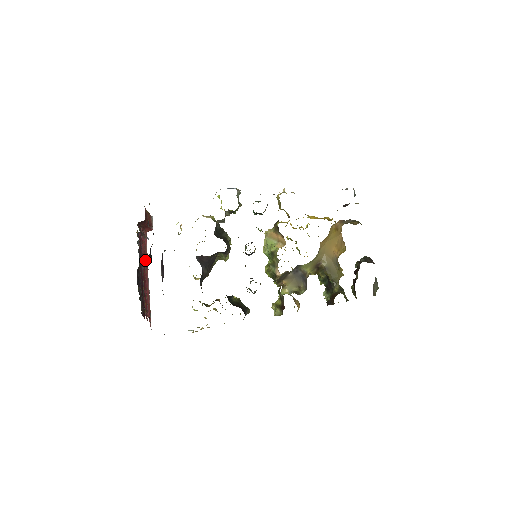
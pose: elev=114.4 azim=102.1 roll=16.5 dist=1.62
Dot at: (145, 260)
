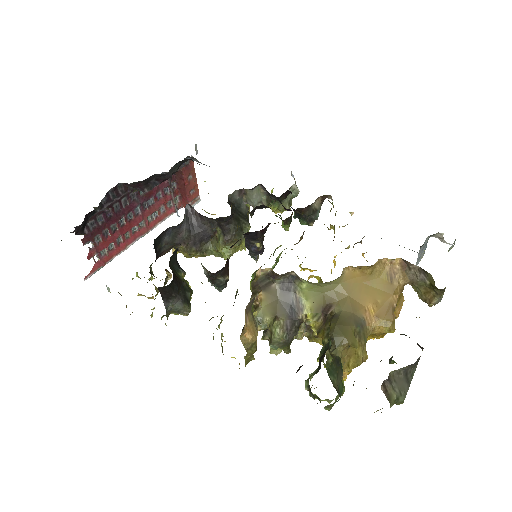
Dot at: (153, 221)
